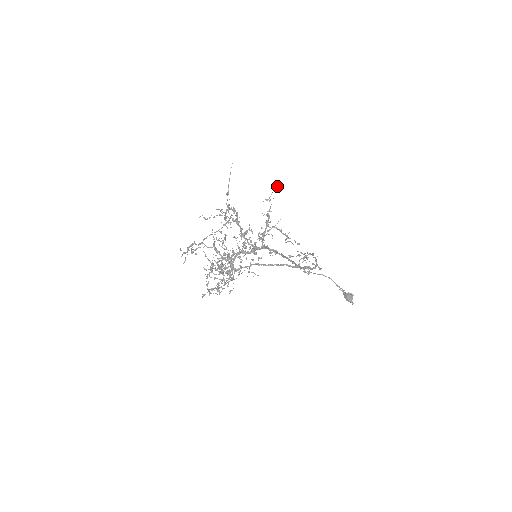
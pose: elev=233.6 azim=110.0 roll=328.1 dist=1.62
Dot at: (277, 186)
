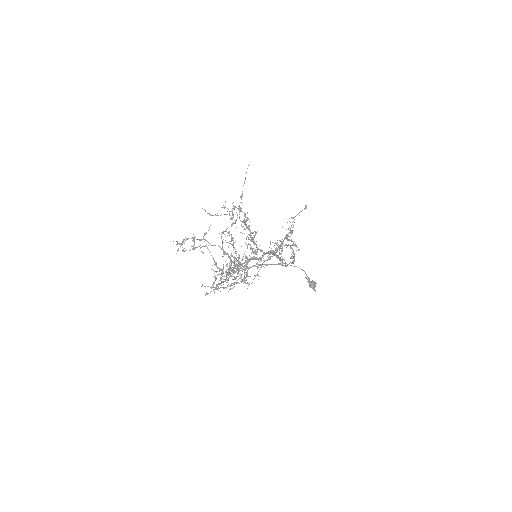
Dot at: occluded
